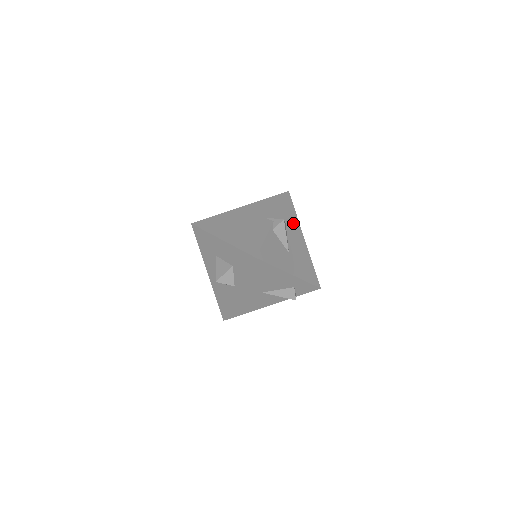
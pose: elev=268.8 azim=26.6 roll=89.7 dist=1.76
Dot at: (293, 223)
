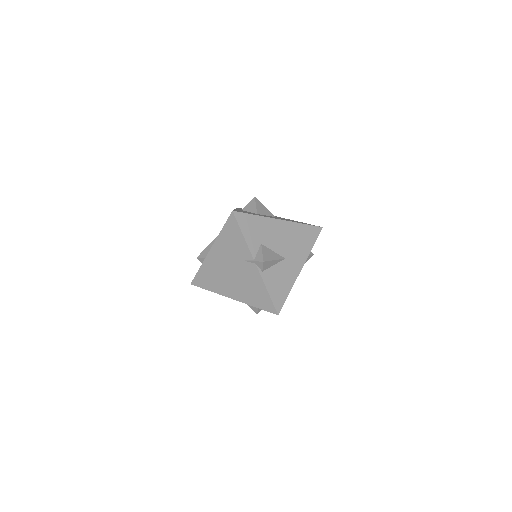
Dot at: (263, 229)
